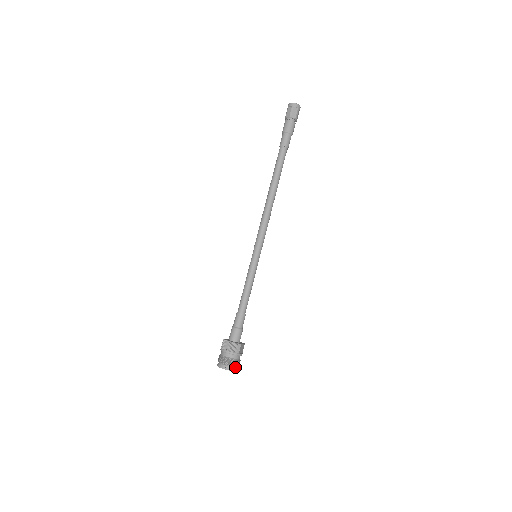
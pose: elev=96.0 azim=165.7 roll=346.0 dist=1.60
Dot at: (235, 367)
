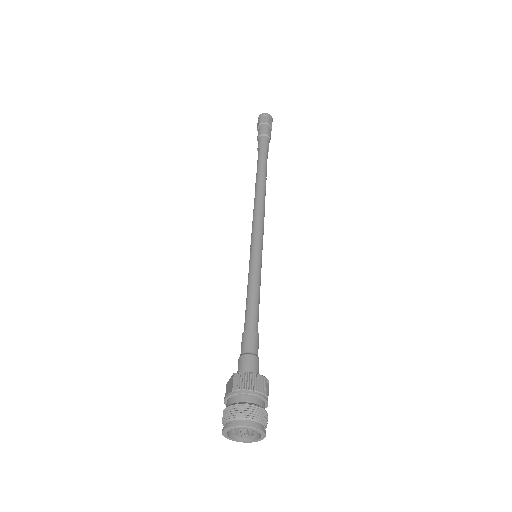
Dot at: (264, 427)
